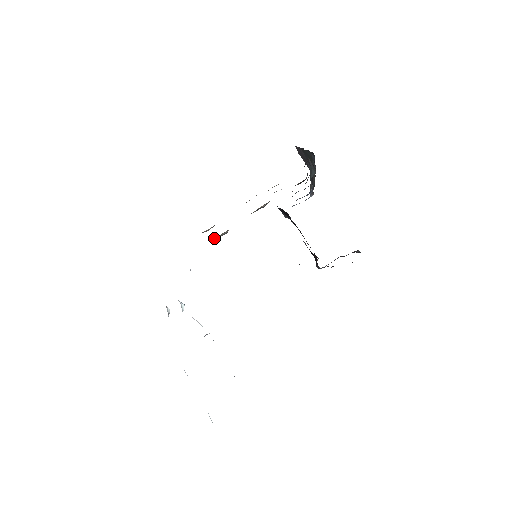
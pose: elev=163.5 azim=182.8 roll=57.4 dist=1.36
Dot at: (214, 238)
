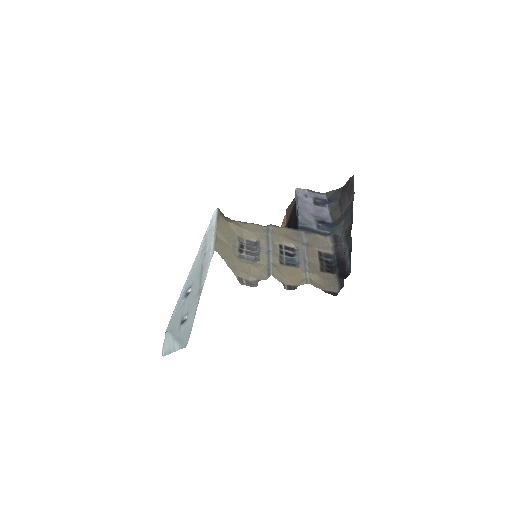
Dot at: (242, 235)
